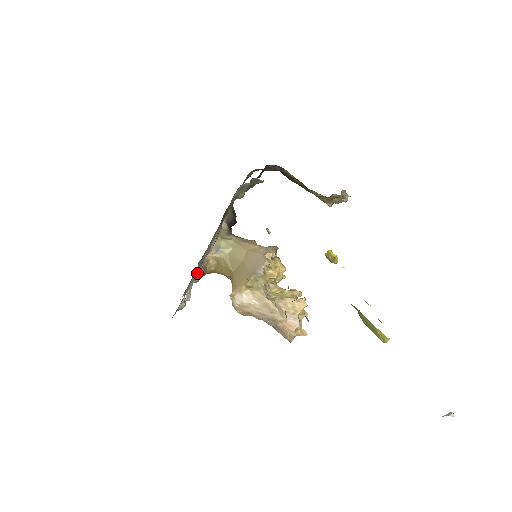
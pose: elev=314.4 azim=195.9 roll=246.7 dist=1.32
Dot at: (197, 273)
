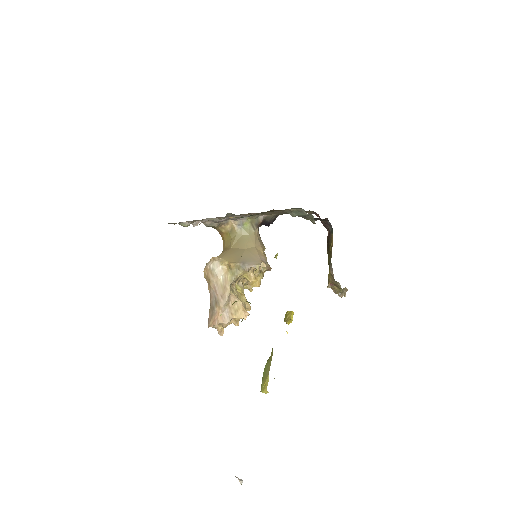
Dot at: (213, 221)
